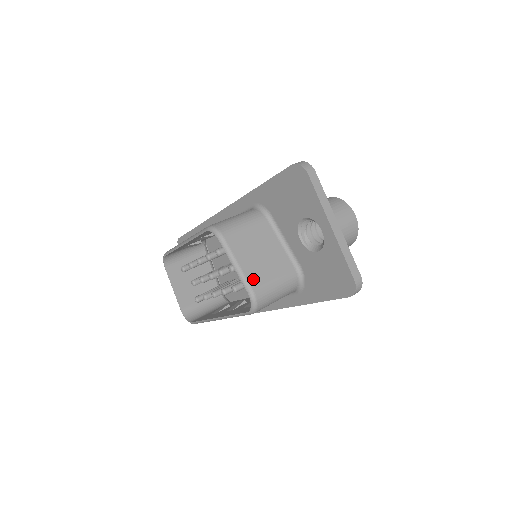
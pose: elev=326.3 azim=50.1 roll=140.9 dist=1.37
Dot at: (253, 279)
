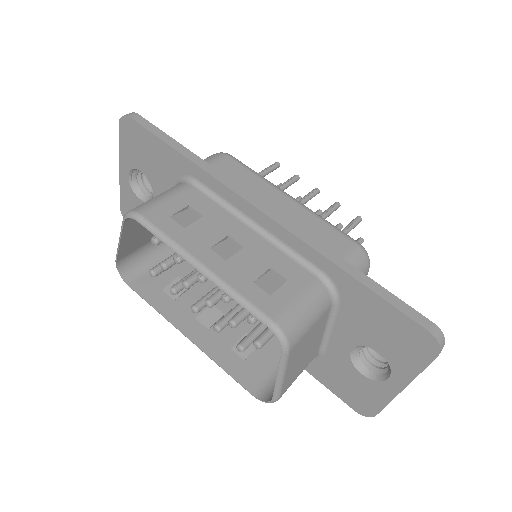
Dot at: (286, 386)
